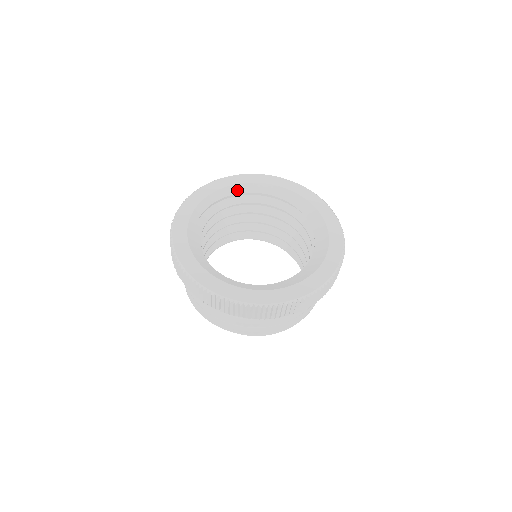
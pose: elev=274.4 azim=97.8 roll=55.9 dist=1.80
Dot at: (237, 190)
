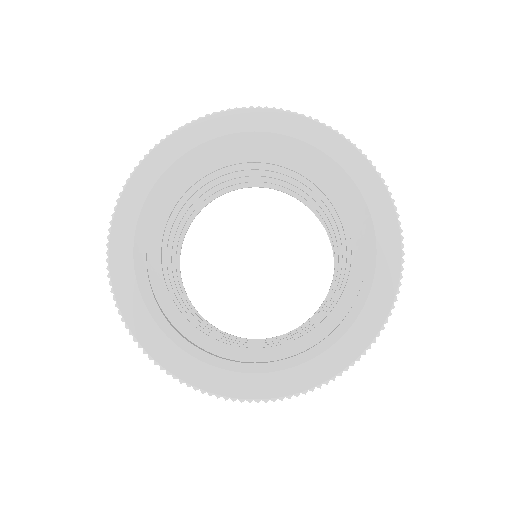
Dot at: (216, 150)
